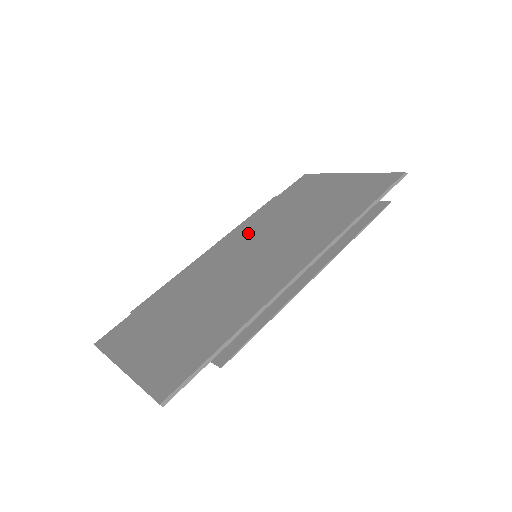
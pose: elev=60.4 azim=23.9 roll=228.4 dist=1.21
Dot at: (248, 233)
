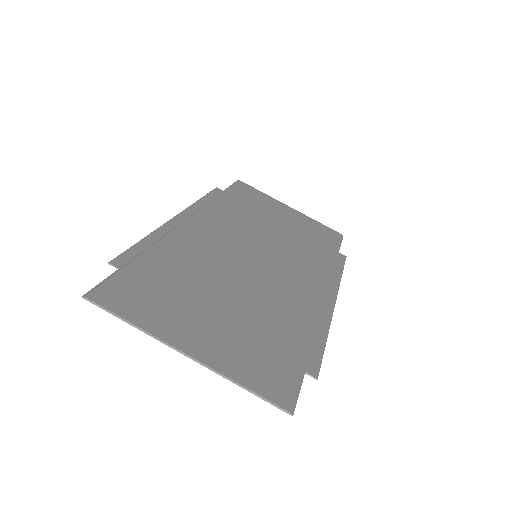
Dot at: (225, 222)
